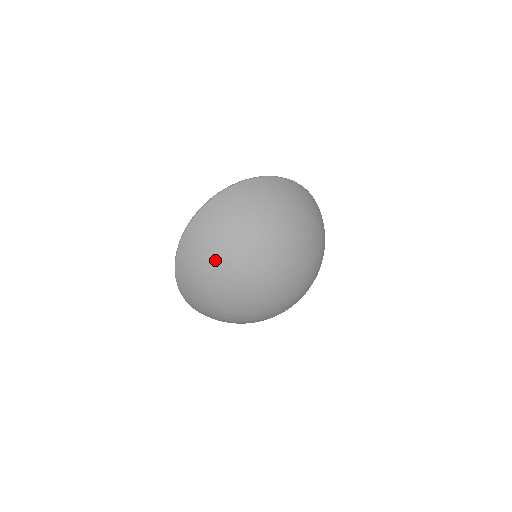
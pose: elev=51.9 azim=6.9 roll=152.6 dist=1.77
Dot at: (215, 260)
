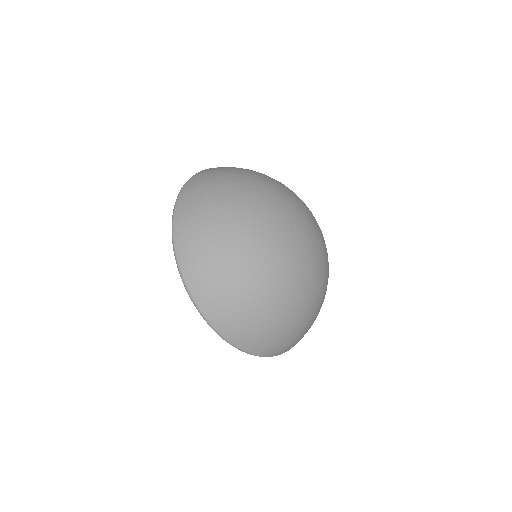
Dot at: (229, 193)
